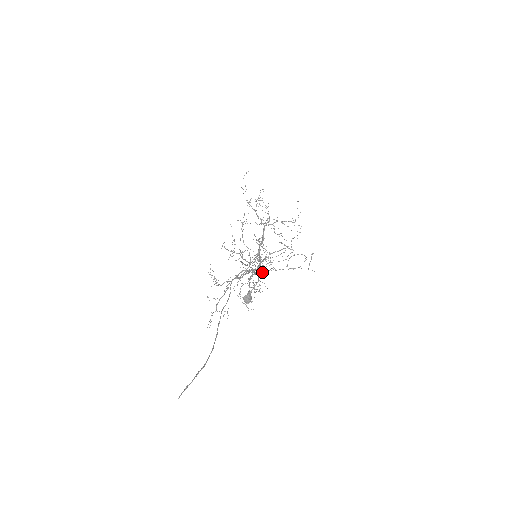
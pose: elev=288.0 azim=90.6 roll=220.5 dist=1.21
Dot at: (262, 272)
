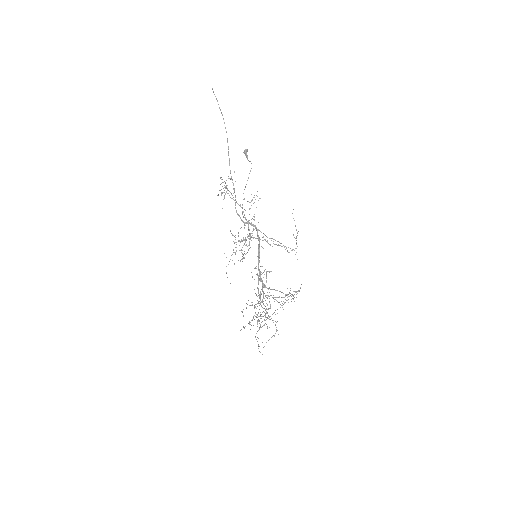
Dot at: (266, 277)
